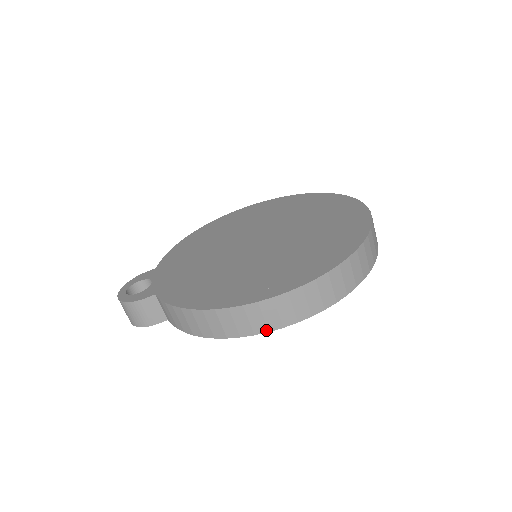
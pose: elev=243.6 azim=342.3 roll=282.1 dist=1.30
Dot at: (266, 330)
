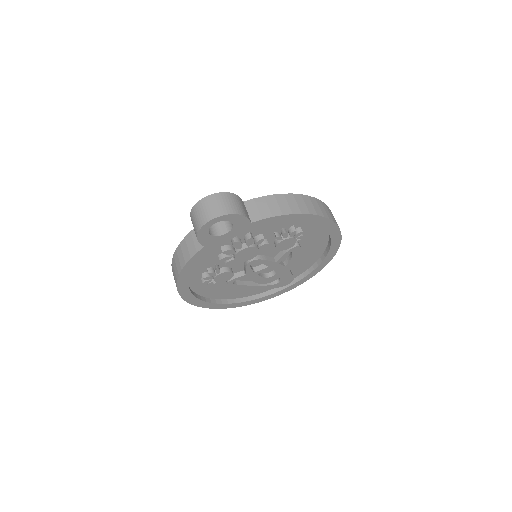
Dot at: (333, 220)
